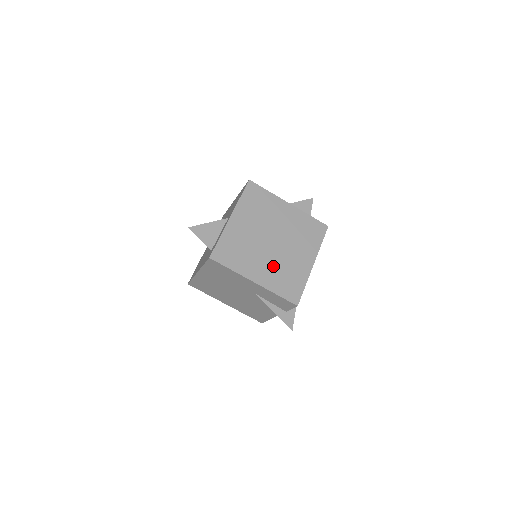
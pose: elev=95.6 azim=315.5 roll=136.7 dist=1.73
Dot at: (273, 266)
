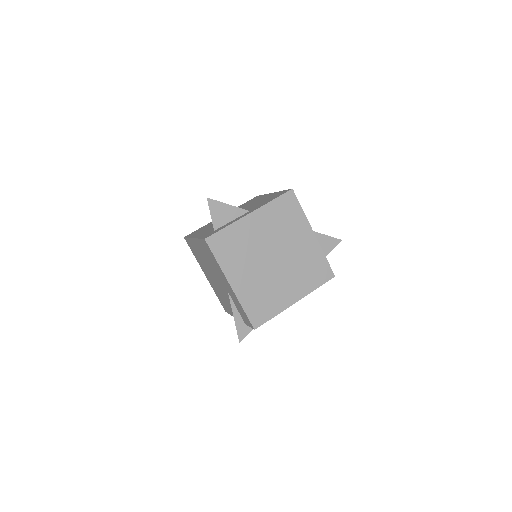
Dot at: (258, 281)
